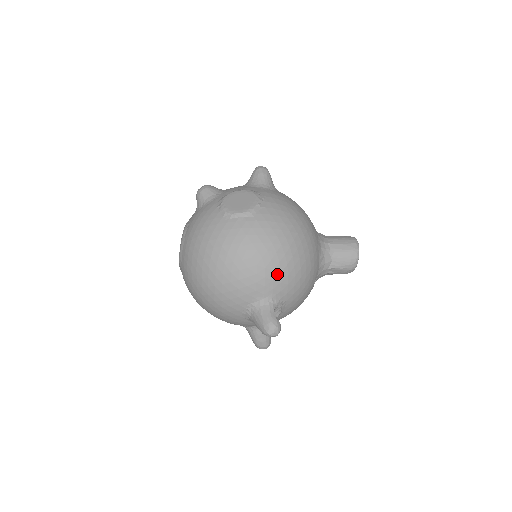
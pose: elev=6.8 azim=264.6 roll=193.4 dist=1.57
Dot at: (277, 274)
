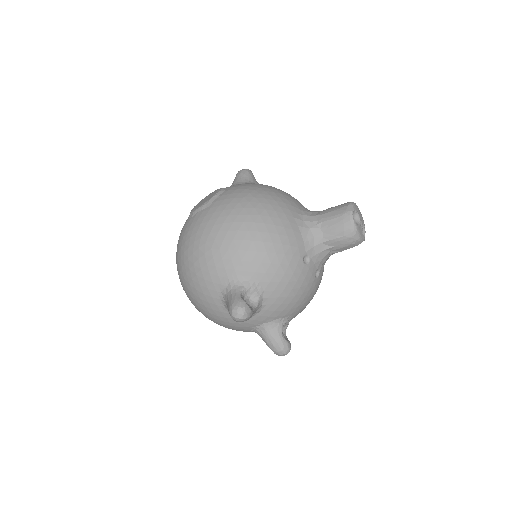
Dot at: (234, 252)
